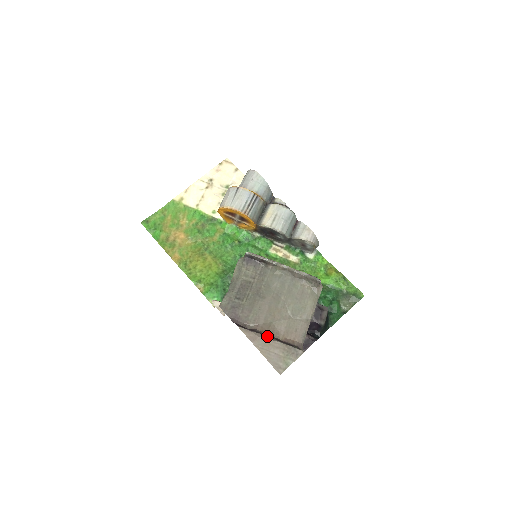
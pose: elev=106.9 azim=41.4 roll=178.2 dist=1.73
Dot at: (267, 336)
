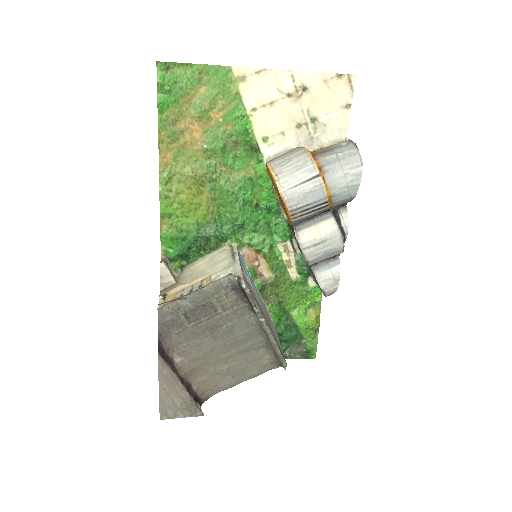
Dot at: (180, 380)
